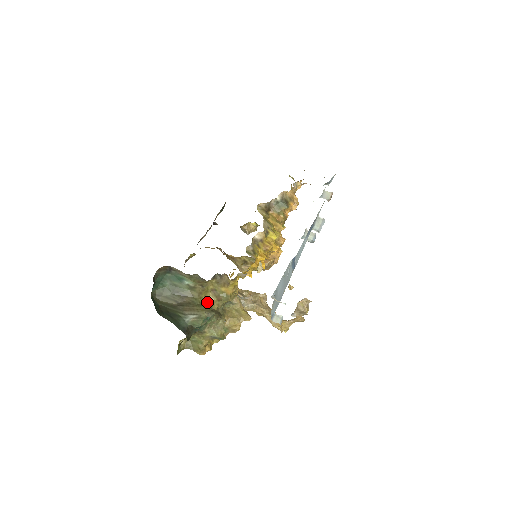
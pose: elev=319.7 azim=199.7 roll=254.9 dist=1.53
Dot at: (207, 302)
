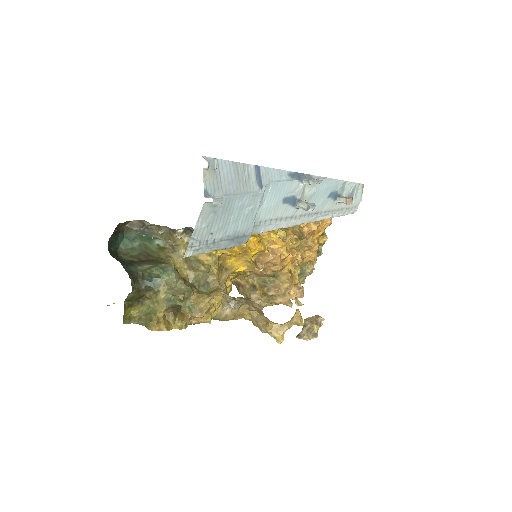
Dot at: (175, 267)
